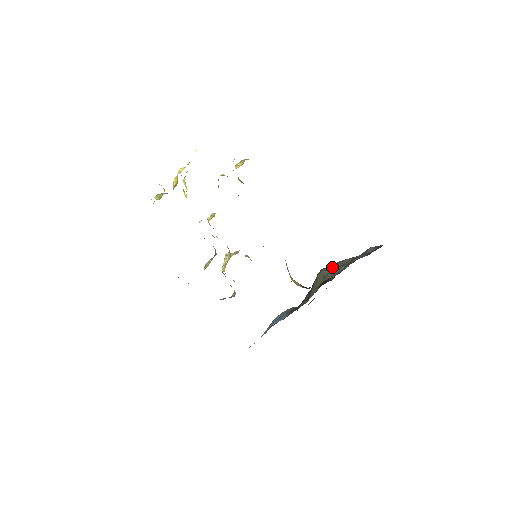
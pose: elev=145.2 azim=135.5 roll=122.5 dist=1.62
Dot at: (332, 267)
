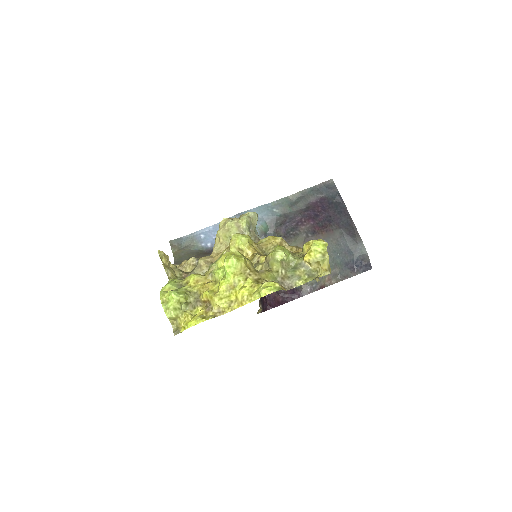
Dot at: occluded
